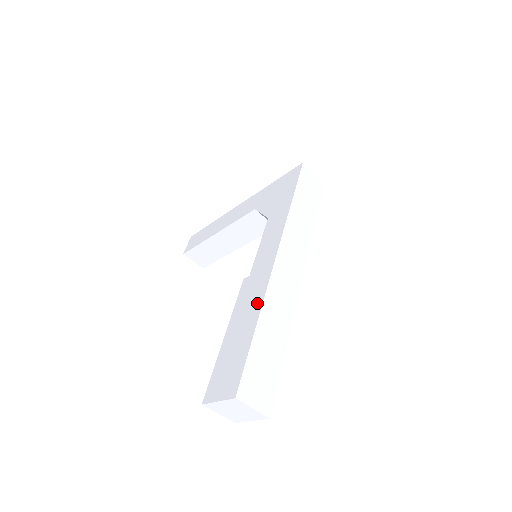
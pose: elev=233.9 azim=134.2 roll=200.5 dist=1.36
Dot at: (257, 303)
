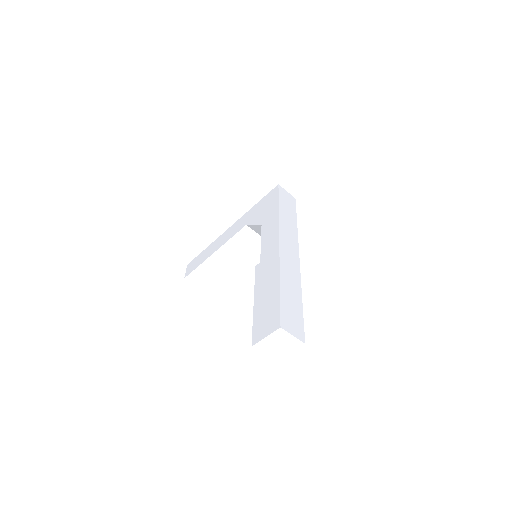
Dot at: (275, 273)
